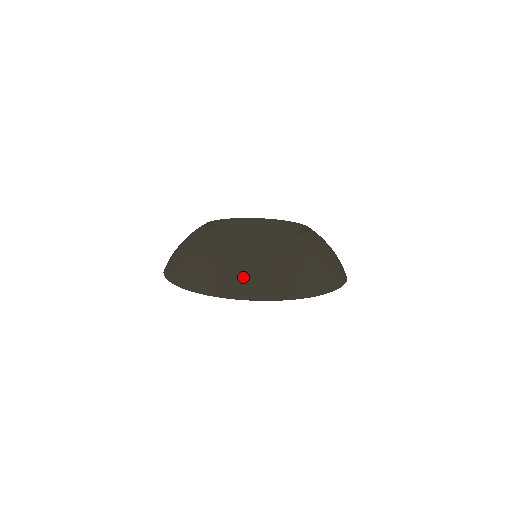
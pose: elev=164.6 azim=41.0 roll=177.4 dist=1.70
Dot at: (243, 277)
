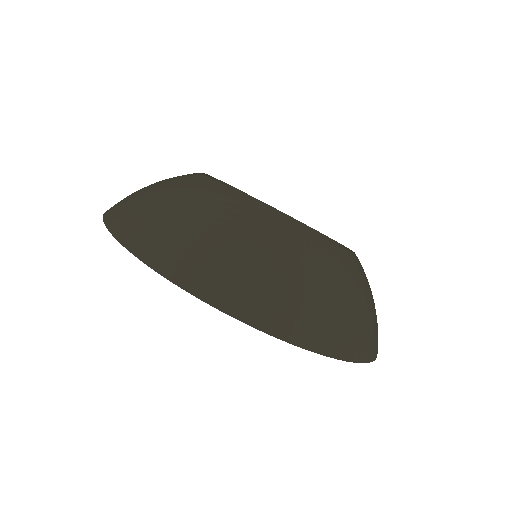
Dot at: (132, 198)
